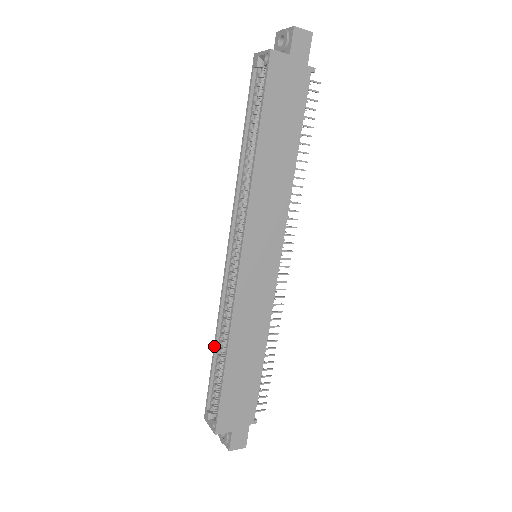
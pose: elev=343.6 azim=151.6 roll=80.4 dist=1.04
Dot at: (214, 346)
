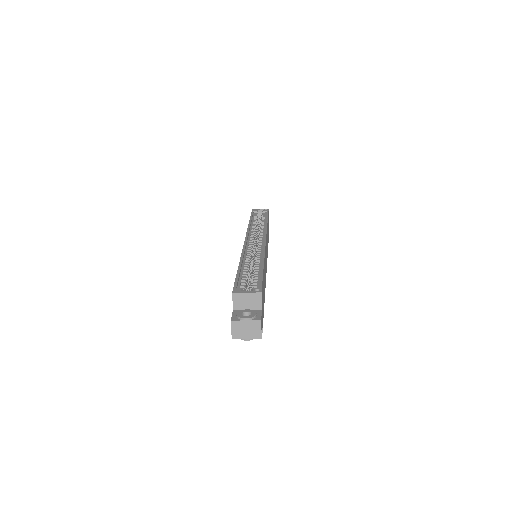
Dot at: (240, 264)
